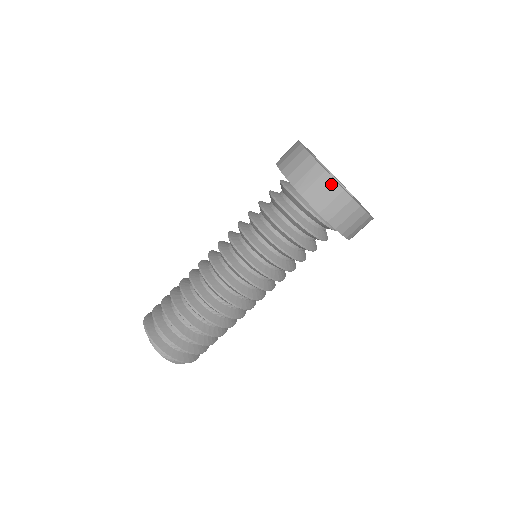
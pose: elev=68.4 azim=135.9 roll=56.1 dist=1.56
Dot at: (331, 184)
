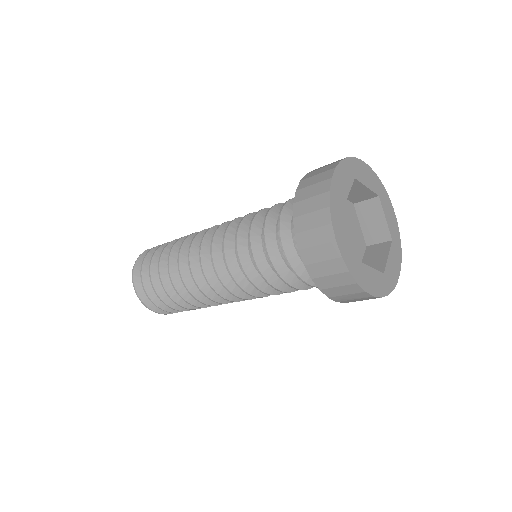
Dot at: occluded
